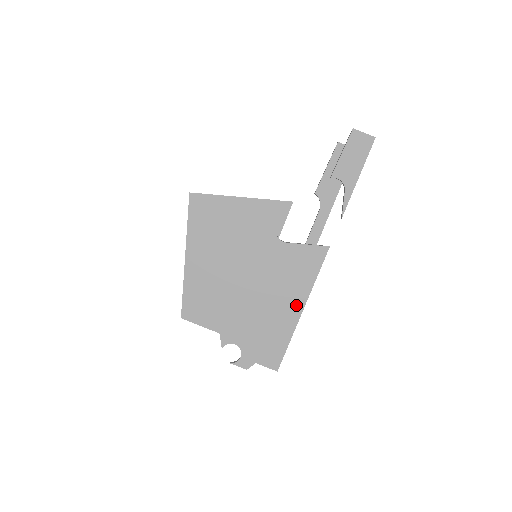
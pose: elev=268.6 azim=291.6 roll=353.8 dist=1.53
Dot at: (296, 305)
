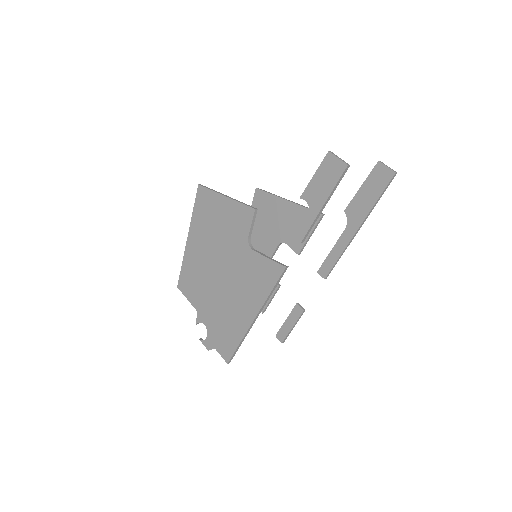
Dot at: (251, 311)
